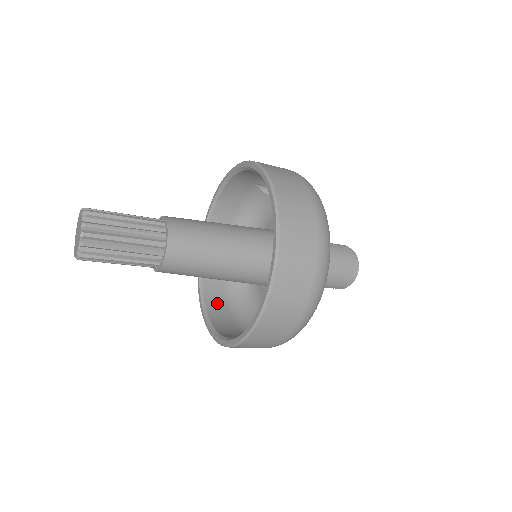
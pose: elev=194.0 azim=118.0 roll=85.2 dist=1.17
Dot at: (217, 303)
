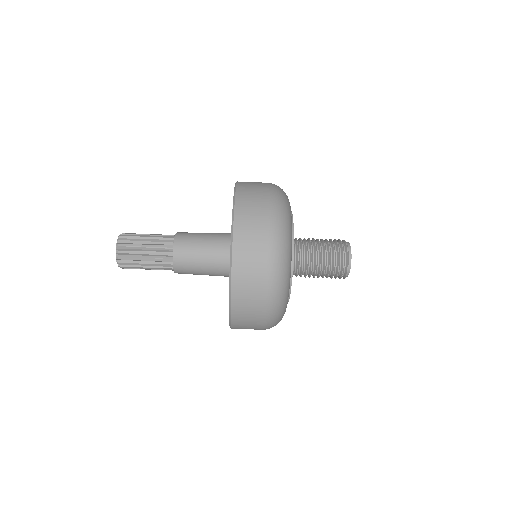
Dot at: occluded
